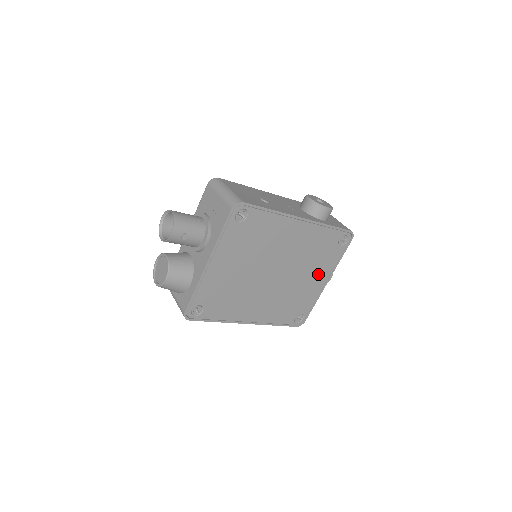
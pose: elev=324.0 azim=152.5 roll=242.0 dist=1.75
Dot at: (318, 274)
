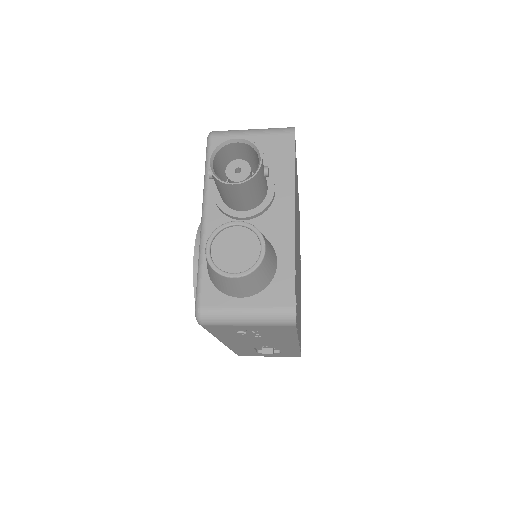
Dot at: occluded
